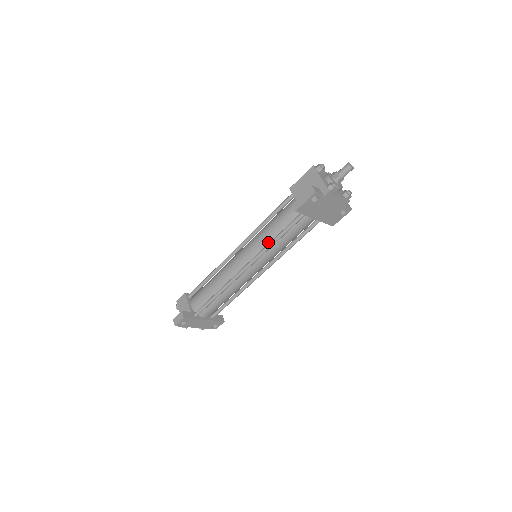
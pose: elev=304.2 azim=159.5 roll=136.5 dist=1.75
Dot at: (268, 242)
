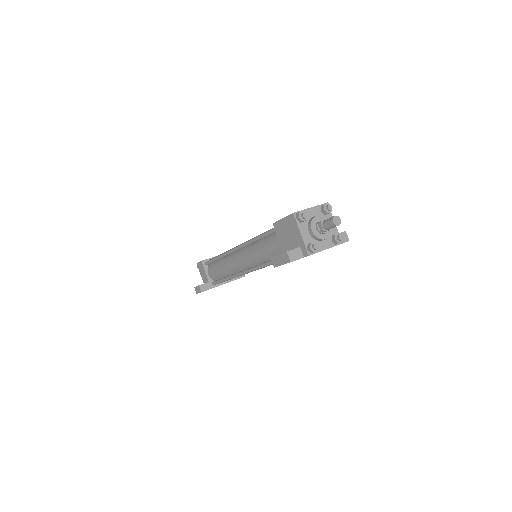
Dot at: (261, 261)
